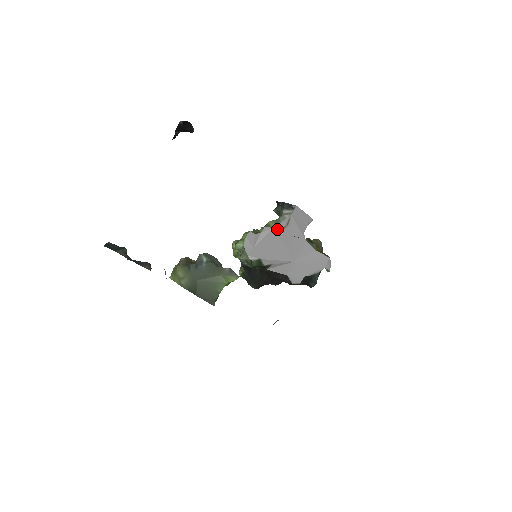
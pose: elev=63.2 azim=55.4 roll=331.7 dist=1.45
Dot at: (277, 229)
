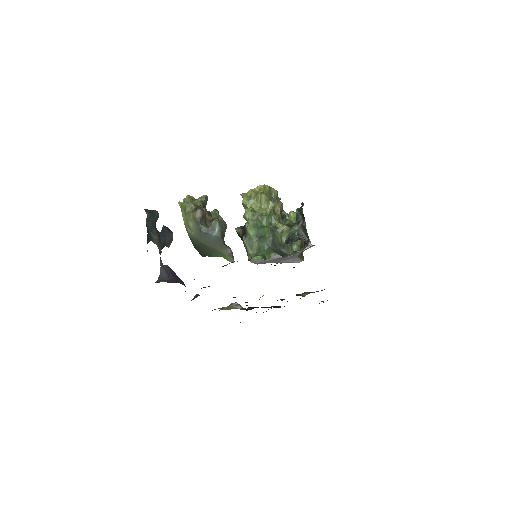
Dot at: (284, 257)
